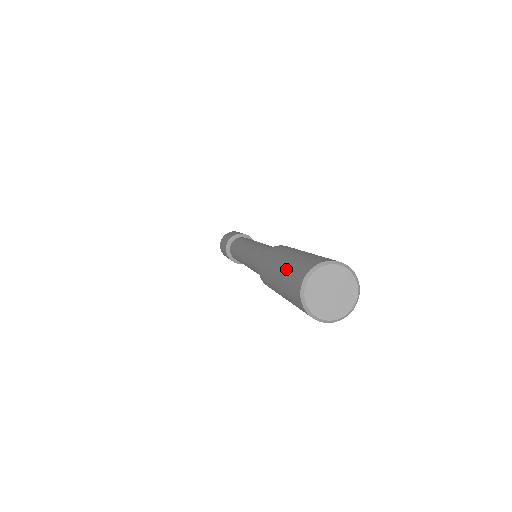
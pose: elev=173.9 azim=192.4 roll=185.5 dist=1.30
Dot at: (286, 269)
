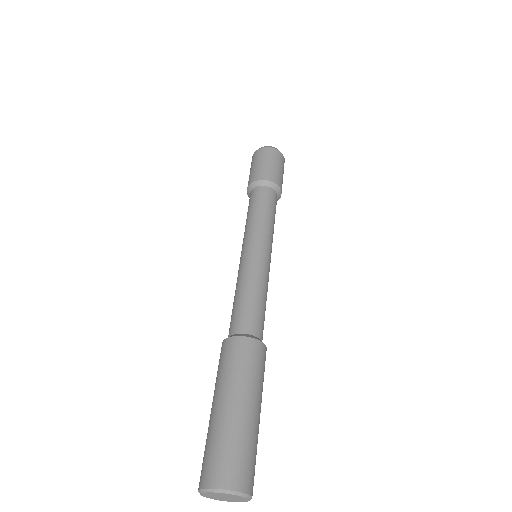
Dot at: (221, 431)
